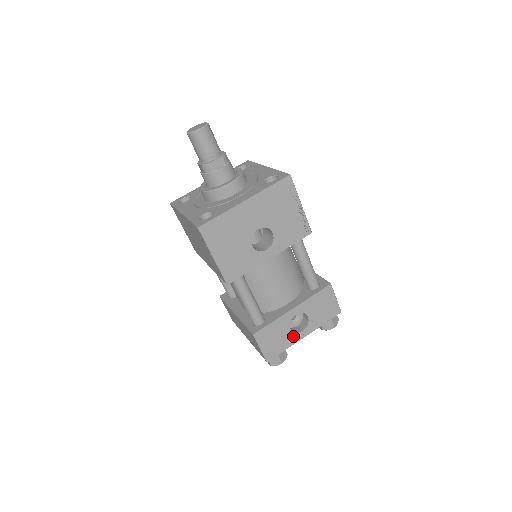
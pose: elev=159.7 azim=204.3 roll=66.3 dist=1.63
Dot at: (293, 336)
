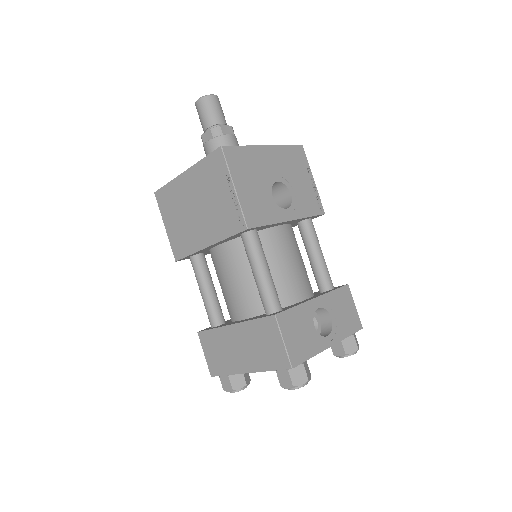
Dot at: (318, 339)
